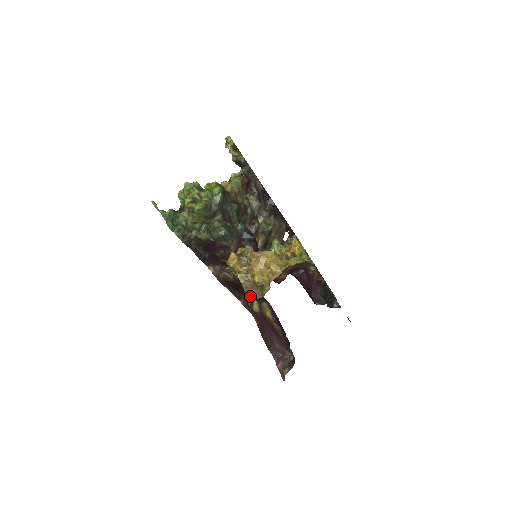
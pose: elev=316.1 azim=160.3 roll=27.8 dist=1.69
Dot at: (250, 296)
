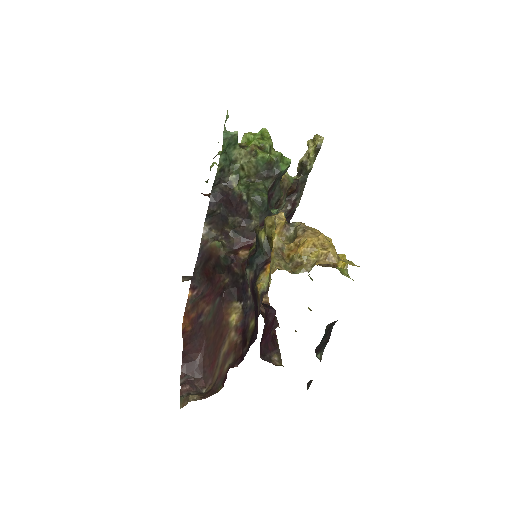
Dot at: (279, 263)
